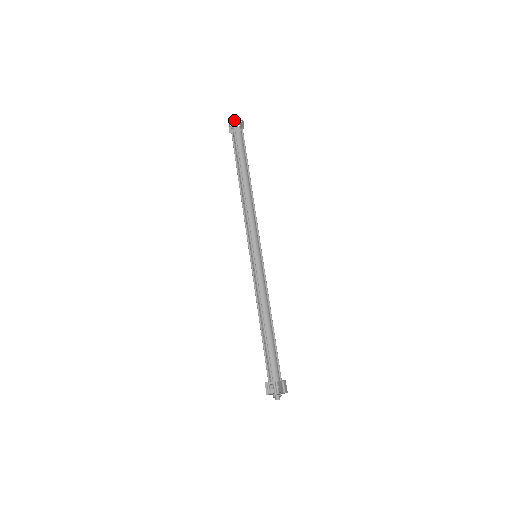
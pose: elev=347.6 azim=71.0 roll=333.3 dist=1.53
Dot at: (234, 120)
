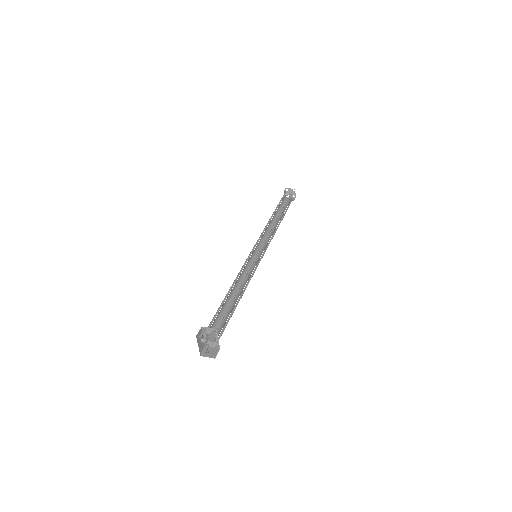
Dot at: (288, 189)
